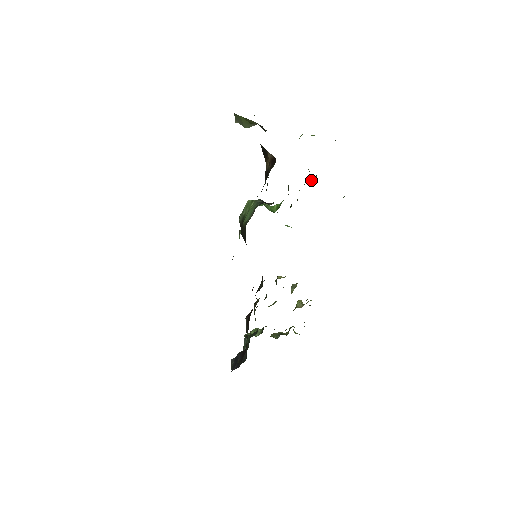
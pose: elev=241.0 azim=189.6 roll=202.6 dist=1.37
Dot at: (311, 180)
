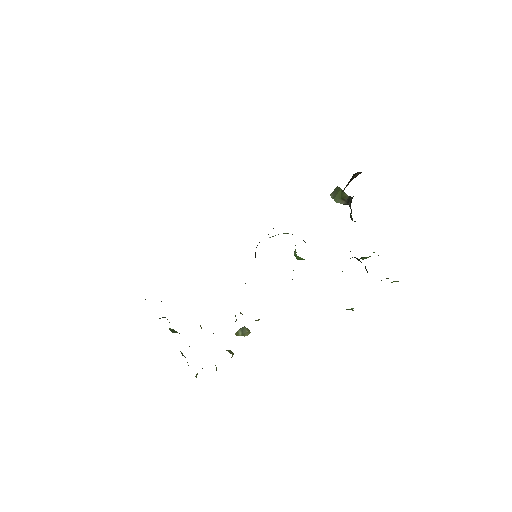
Dot at: occluded
